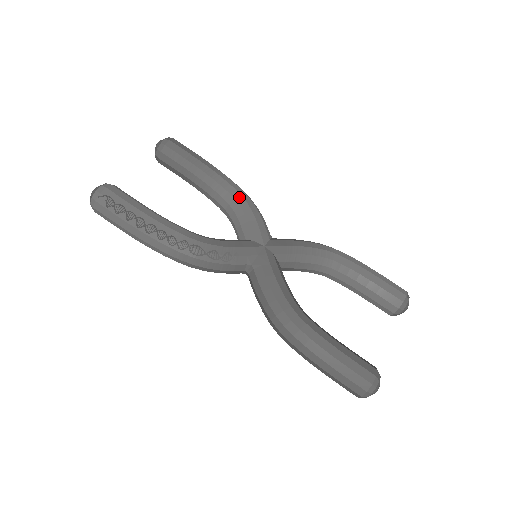
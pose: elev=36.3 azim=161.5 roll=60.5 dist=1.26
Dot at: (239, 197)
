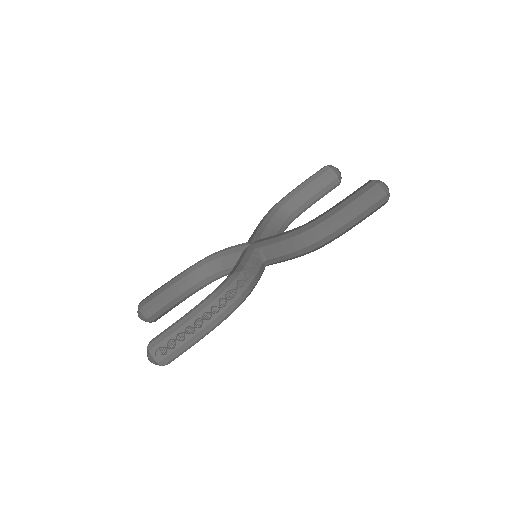
Dot at: (207, 260)
